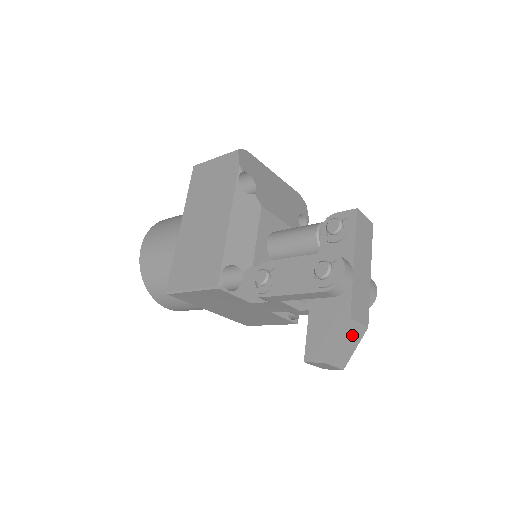
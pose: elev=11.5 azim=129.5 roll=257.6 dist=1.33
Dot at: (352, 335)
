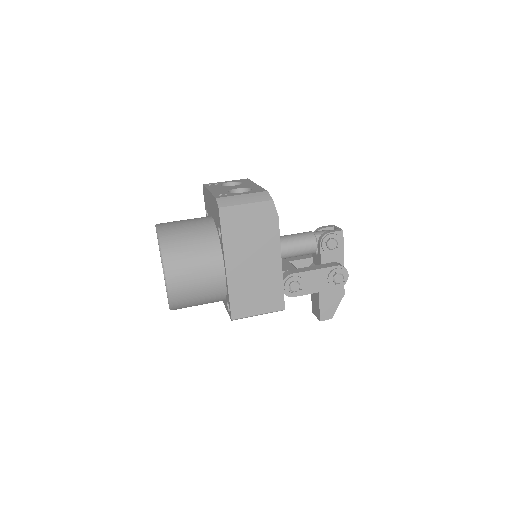
Dot at: occluded
